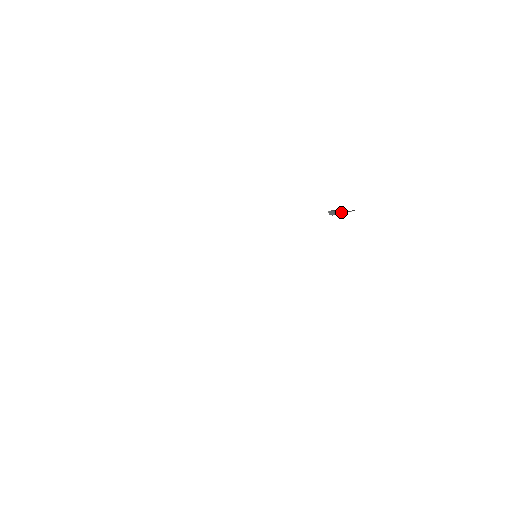
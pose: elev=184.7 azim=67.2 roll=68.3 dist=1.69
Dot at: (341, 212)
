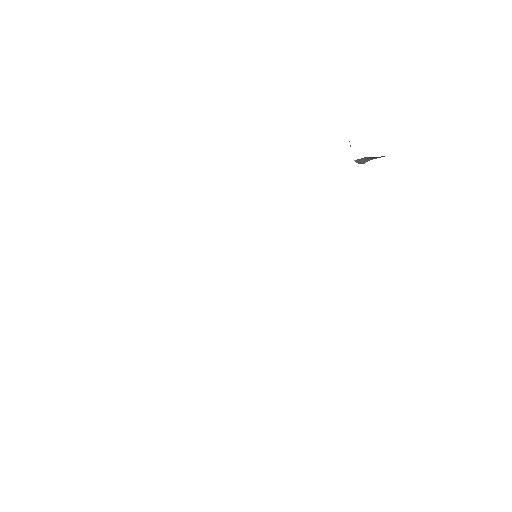
Dot at: (377, 157)
